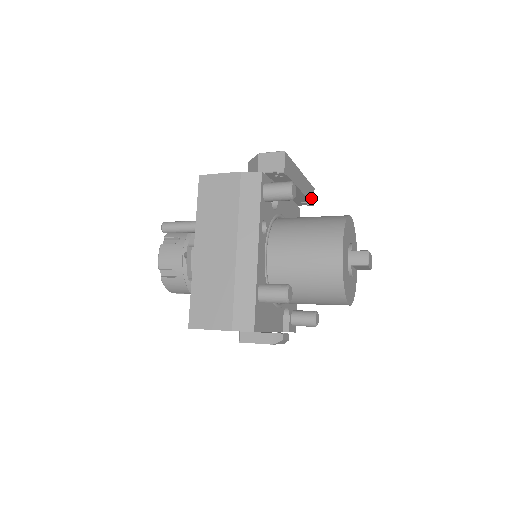
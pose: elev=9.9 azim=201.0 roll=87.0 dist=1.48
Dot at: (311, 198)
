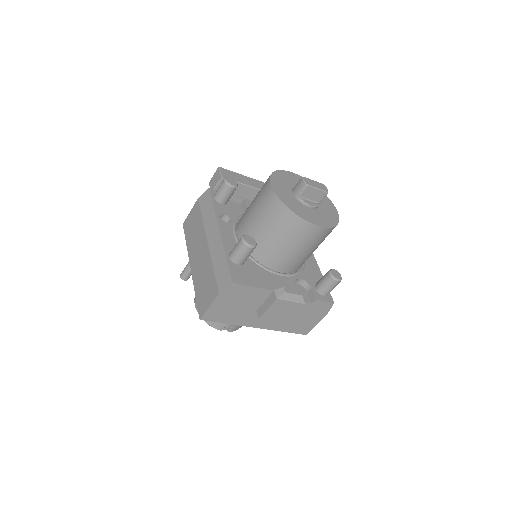
Dot at: occluded
